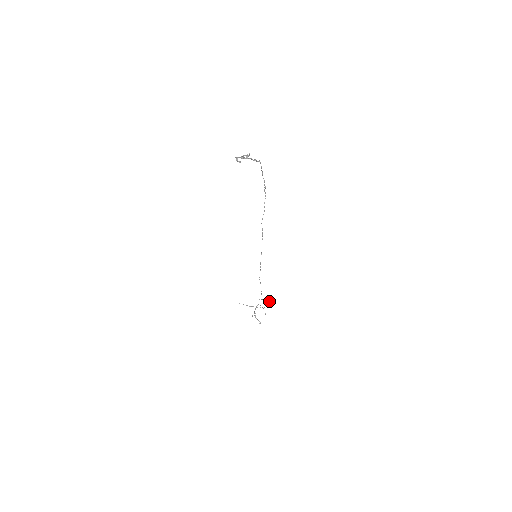
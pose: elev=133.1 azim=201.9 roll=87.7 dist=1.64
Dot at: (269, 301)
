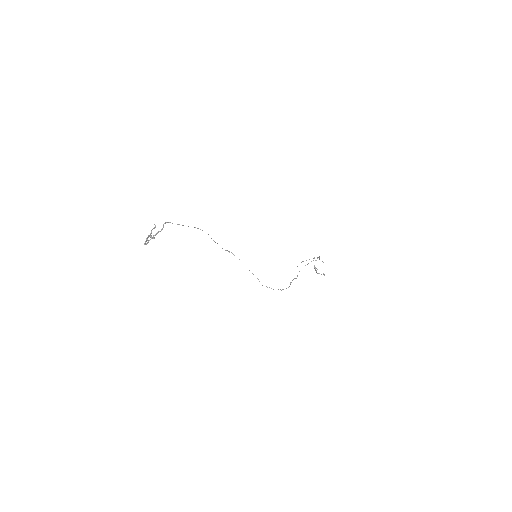
Dot at: occluded
